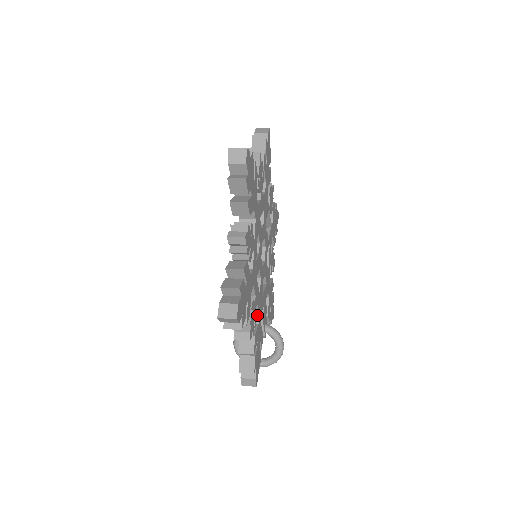
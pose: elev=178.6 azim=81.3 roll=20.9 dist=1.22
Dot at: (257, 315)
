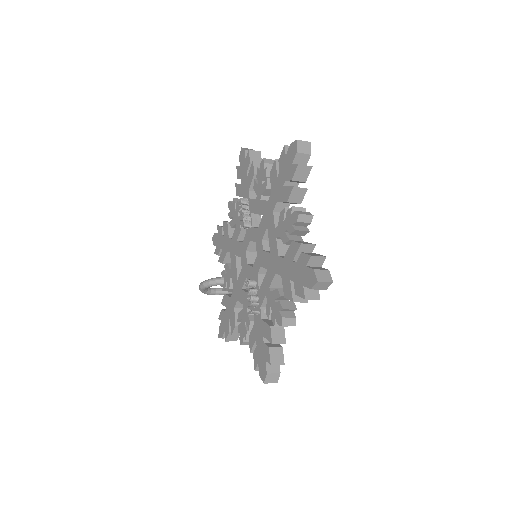
Dot at: occluded
